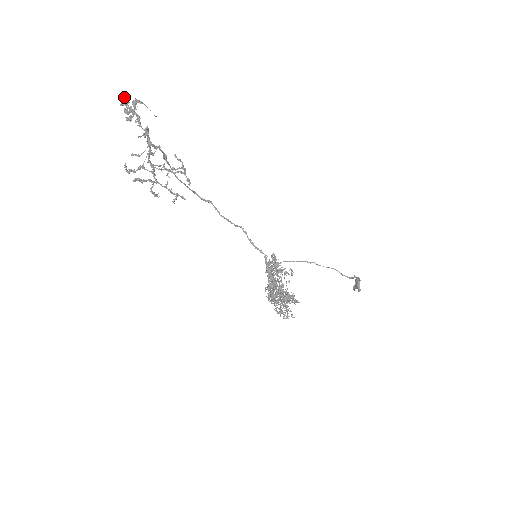
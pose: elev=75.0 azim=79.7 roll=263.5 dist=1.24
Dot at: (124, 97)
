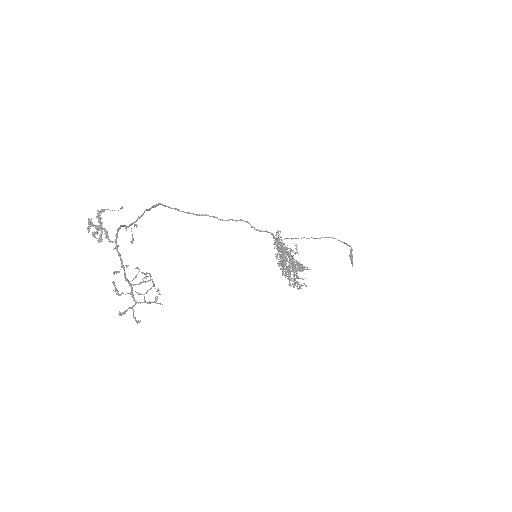
Dot at: (88, 221)
